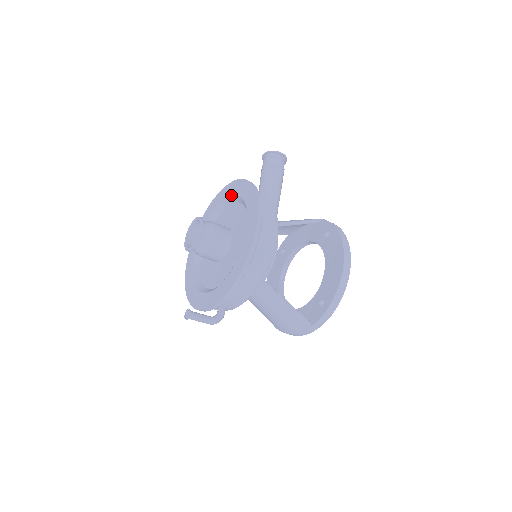
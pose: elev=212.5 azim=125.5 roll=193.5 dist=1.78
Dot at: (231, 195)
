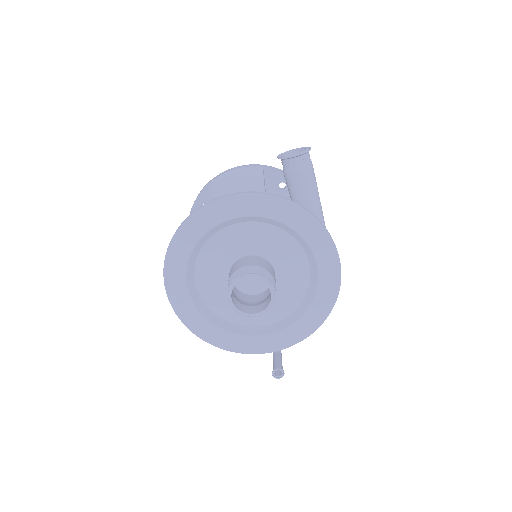
Dot at: (247, 216)
